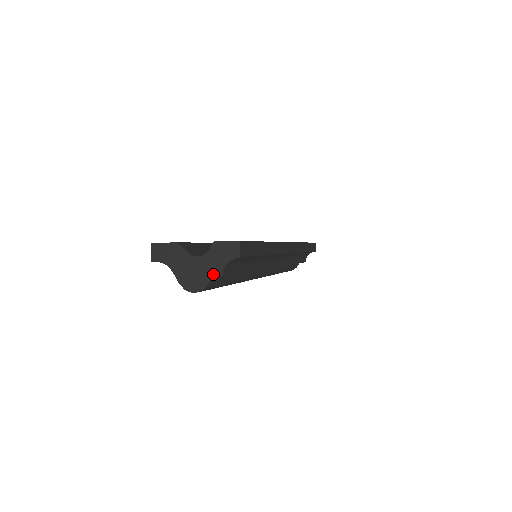
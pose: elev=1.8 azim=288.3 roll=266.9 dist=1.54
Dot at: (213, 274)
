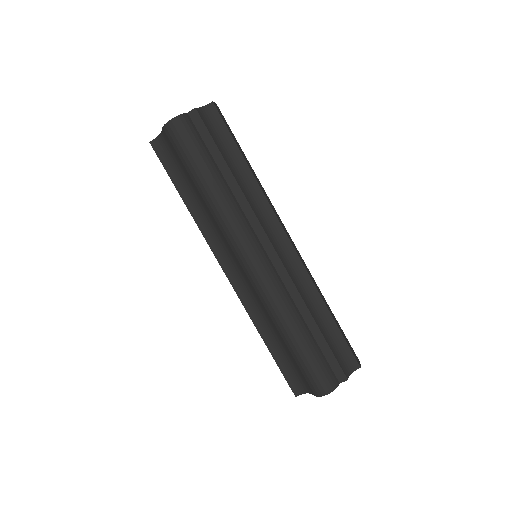
Dot at: (190, 112)
